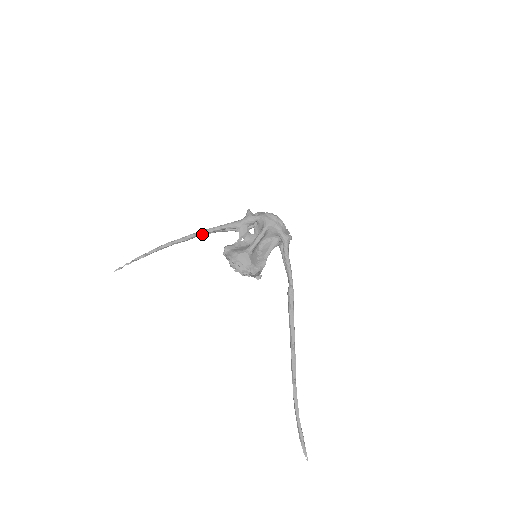
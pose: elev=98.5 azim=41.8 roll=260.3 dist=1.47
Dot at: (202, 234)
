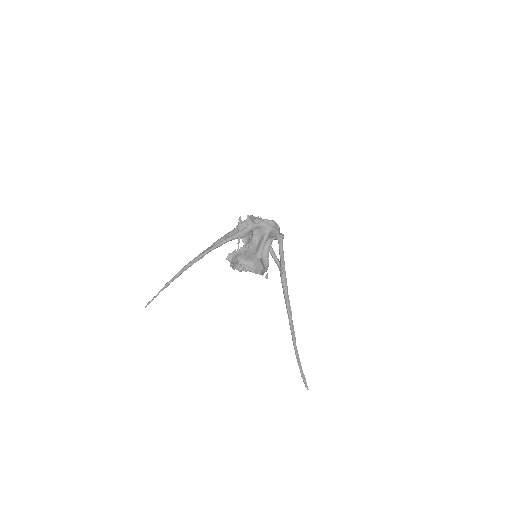
Dot at: (213, 249)
